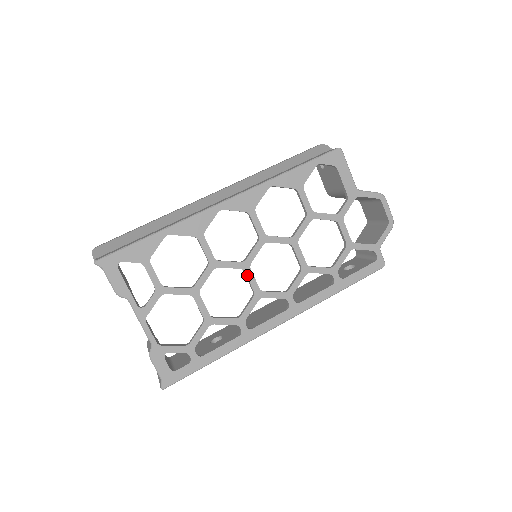
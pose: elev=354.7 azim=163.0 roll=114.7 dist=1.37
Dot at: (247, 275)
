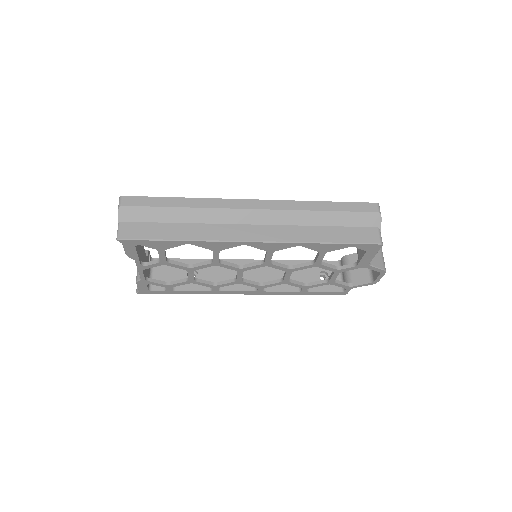
Dot at: (238, 274)
